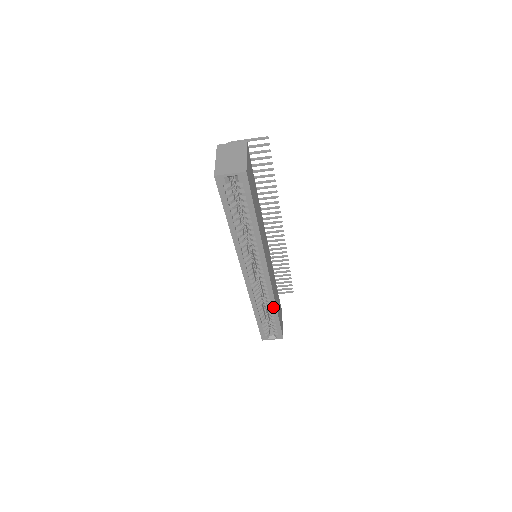
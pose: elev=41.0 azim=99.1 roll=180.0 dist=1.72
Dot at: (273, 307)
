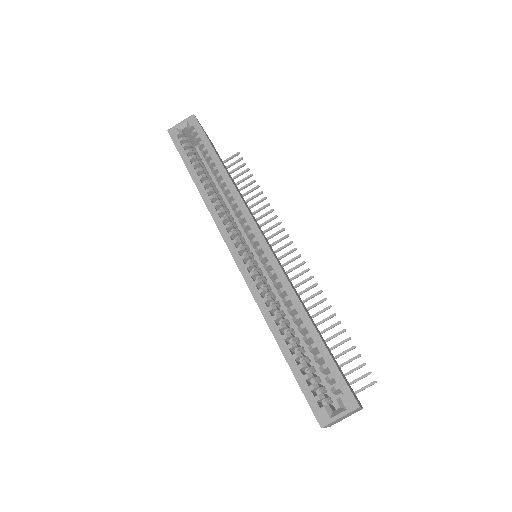
Dot at: (299, 310)
